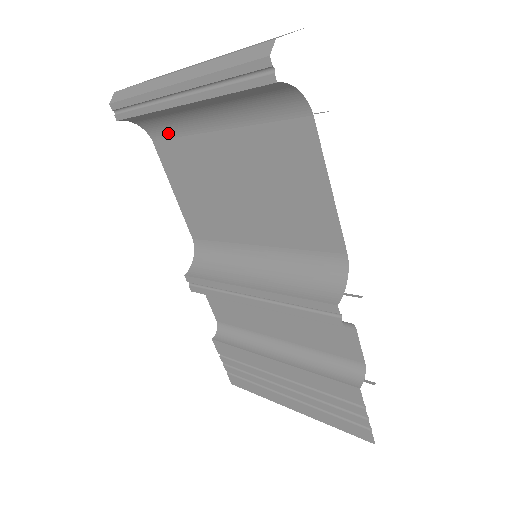
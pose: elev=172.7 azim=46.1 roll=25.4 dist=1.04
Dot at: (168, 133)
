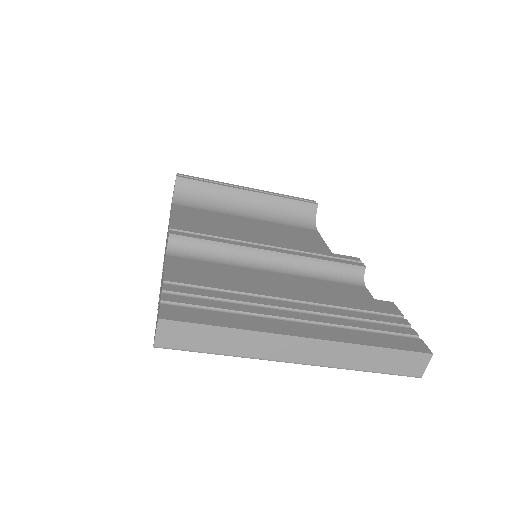
Dot at: (196, 206)
